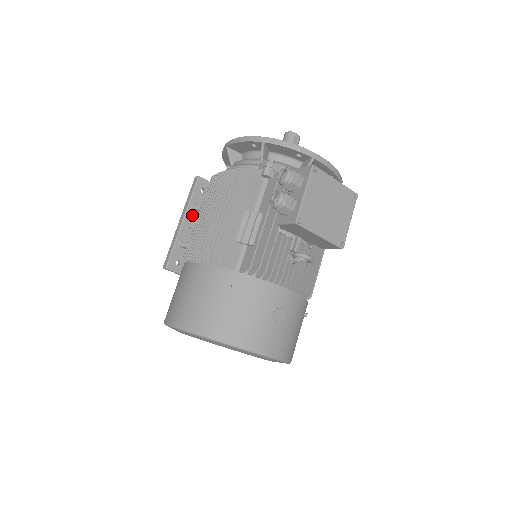
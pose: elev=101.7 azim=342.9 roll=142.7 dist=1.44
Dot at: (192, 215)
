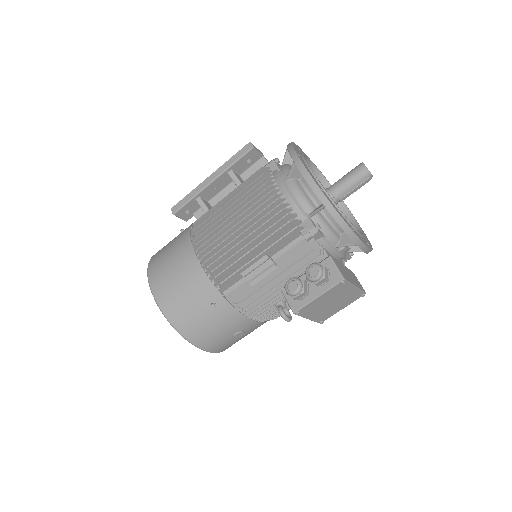
Dot at: (224, 179)
